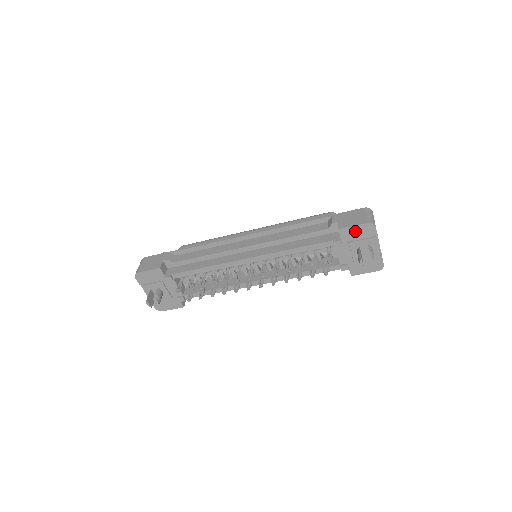
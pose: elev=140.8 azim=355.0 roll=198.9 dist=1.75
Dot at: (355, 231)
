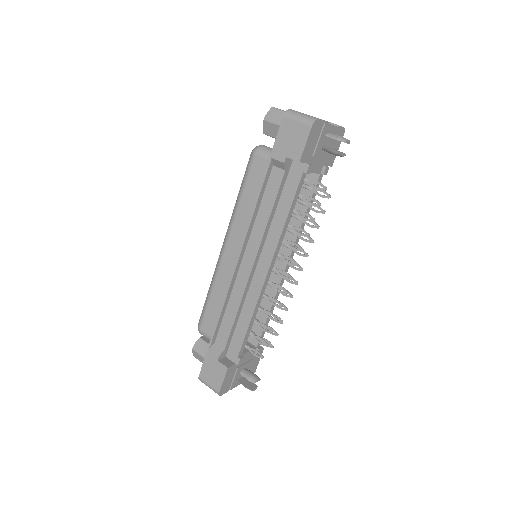
Dot at: (310, 144)
